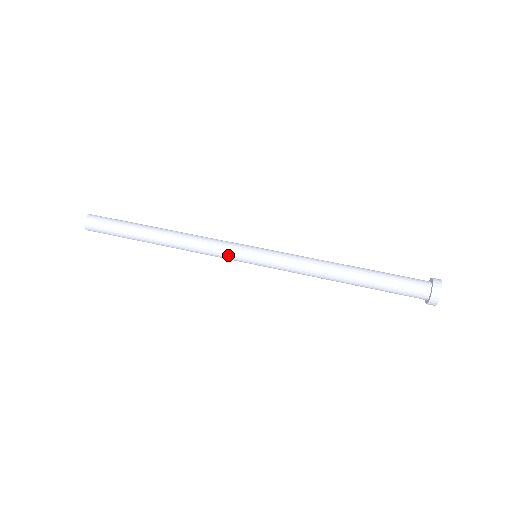
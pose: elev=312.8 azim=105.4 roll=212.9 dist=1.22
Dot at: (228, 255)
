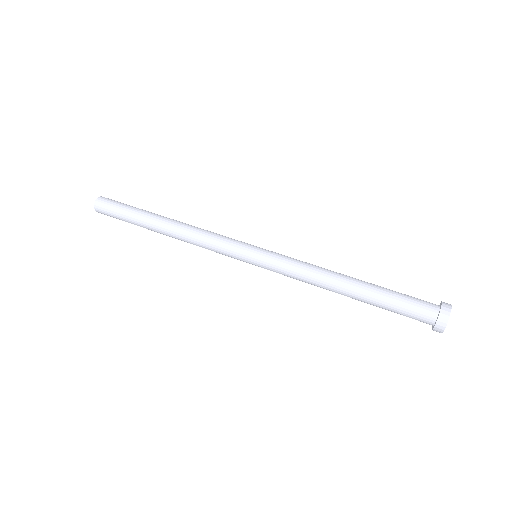
Dot at: (227, 254)
